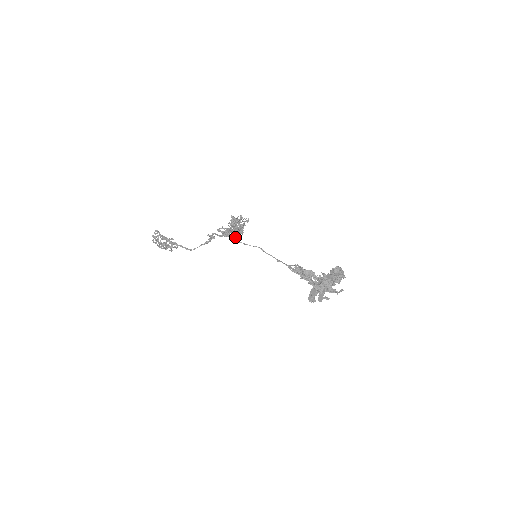
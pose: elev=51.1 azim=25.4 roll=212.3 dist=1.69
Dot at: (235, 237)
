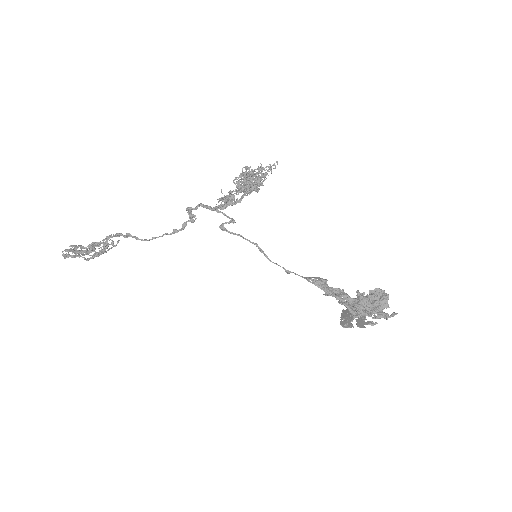
Dot at: (229, 222)
